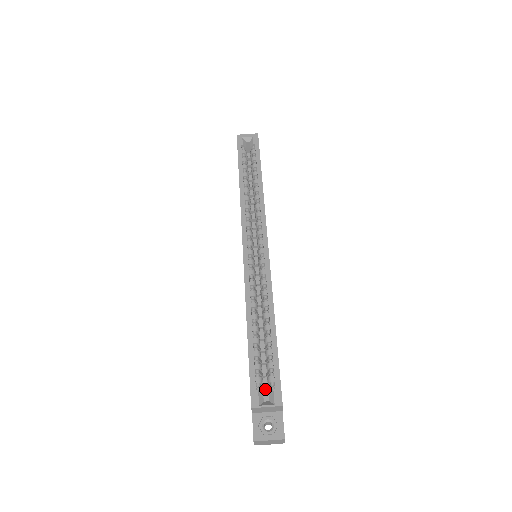
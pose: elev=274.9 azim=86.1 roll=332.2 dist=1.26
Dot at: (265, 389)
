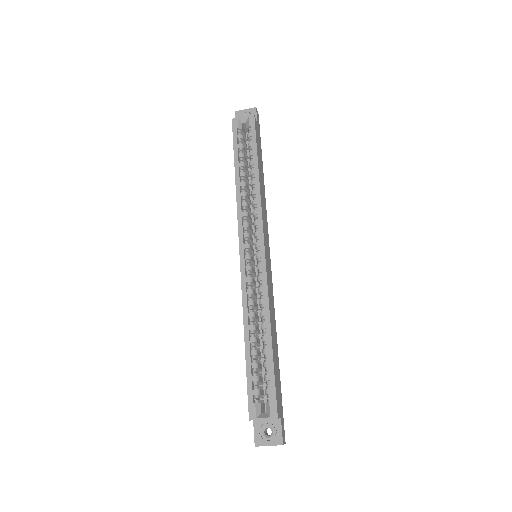
Dot at: (266, 395)
